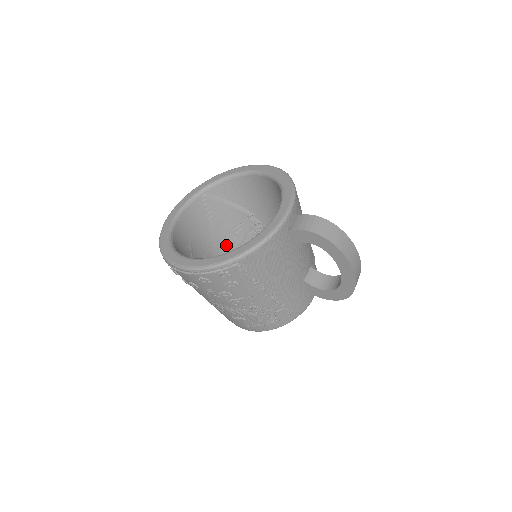
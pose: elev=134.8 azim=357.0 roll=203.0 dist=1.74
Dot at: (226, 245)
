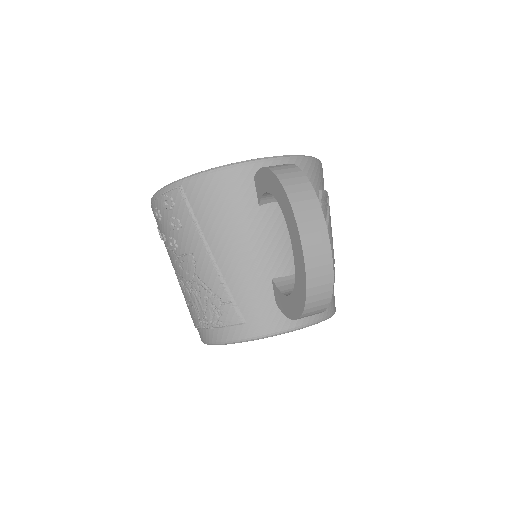
Dot at: occluded
